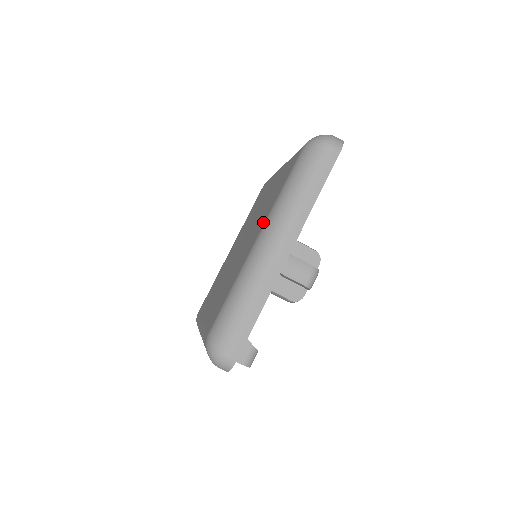
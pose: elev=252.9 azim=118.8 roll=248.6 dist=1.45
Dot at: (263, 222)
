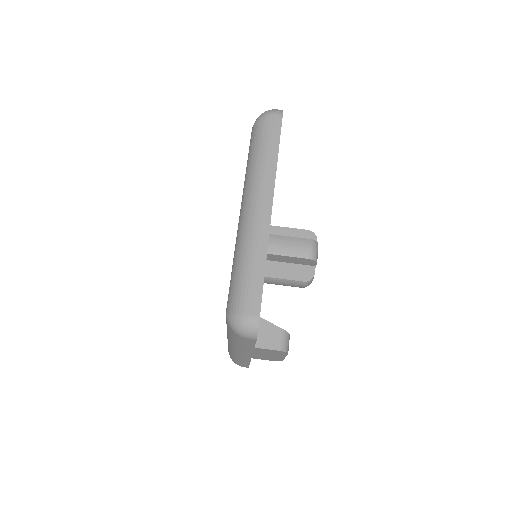
Dot at: occluded
